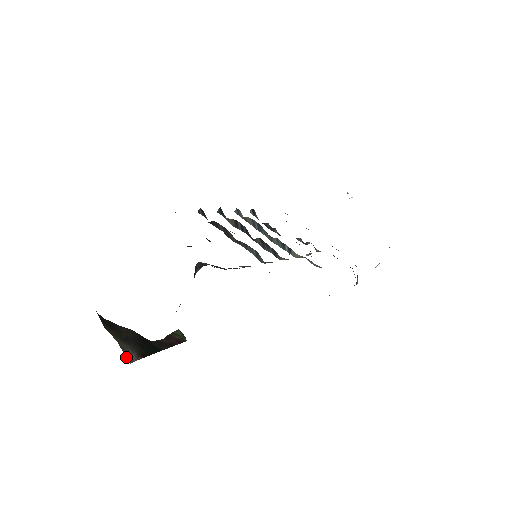
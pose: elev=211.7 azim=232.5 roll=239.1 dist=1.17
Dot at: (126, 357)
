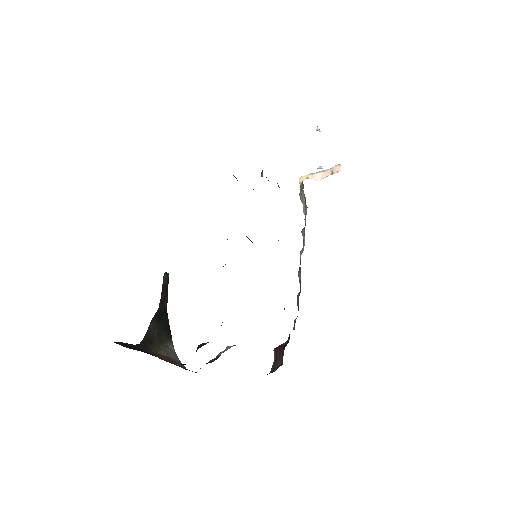
Dot at: (183, 368)
